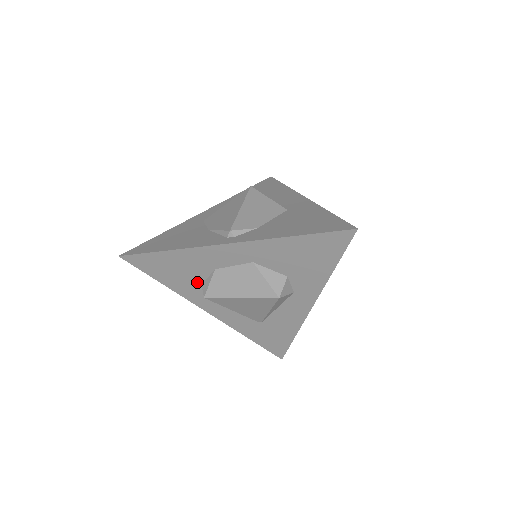
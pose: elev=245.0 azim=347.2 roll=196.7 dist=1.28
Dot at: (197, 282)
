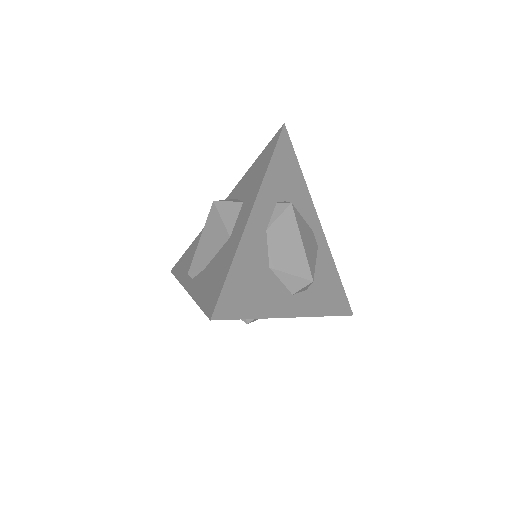
Dot at: occluded
